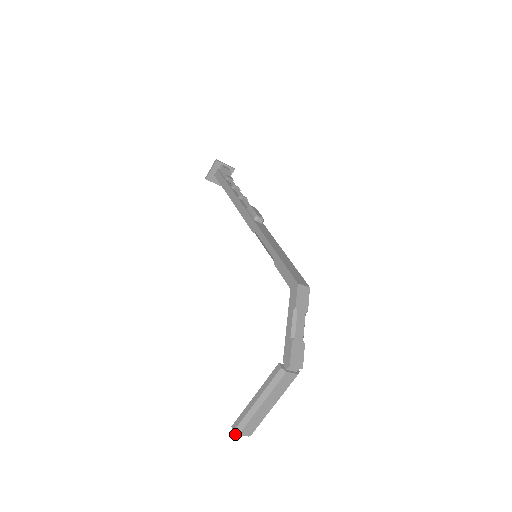
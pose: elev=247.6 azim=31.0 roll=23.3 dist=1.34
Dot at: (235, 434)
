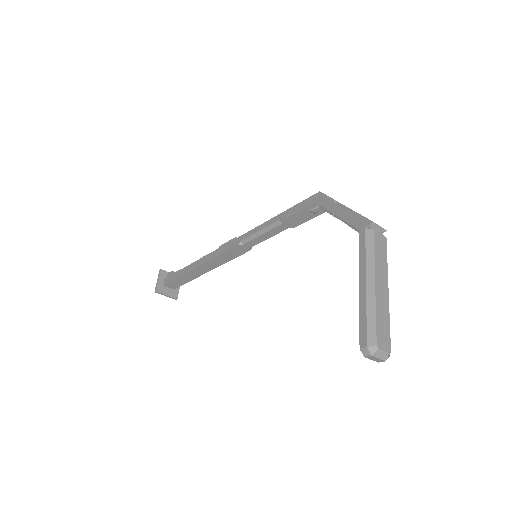
Dot at: (371, 352)
